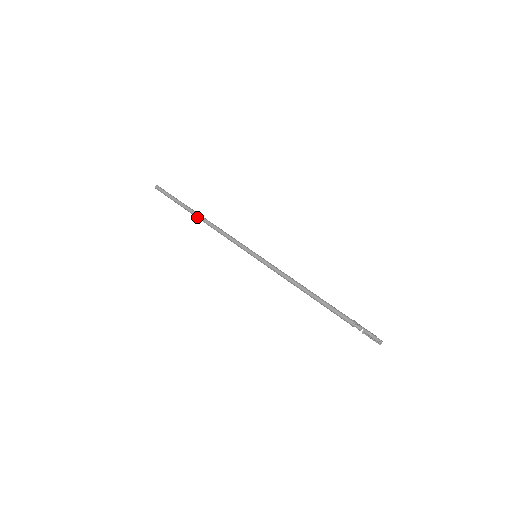
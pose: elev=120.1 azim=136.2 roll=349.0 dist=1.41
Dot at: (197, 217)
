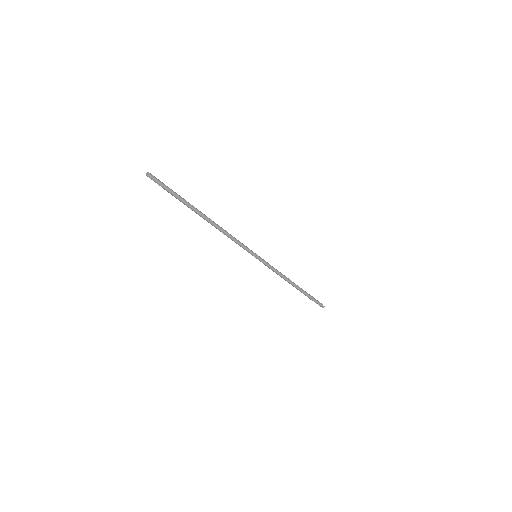
Dot at: (203, 218)
